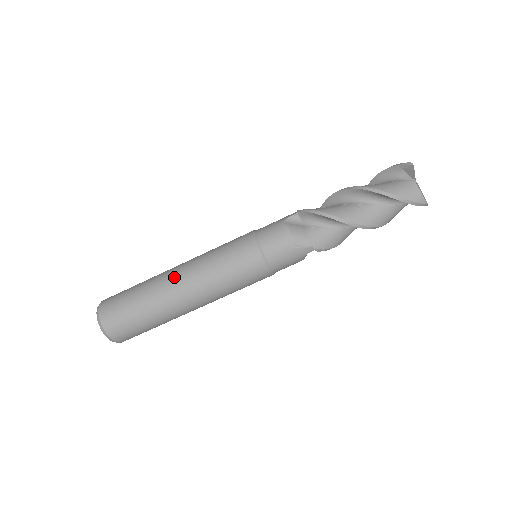
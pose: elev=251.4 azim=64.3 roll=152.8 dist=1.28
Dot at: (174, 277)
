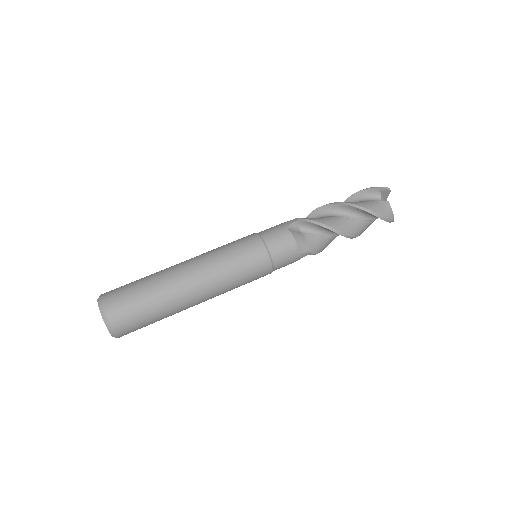
Dot at: (186, 275)
